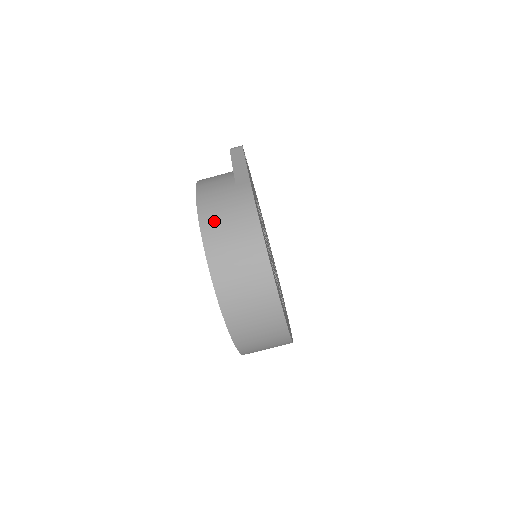
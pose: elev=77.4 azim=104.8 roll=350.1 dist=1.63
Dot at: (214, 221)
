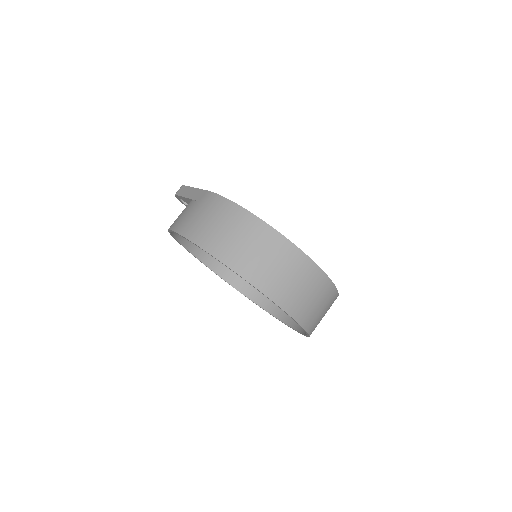
Dot at: (201, 231)
